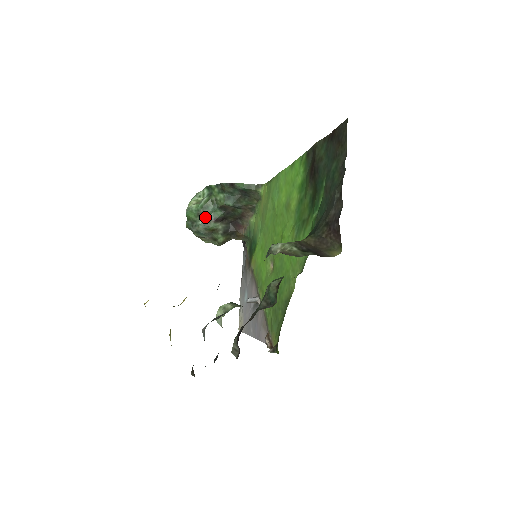
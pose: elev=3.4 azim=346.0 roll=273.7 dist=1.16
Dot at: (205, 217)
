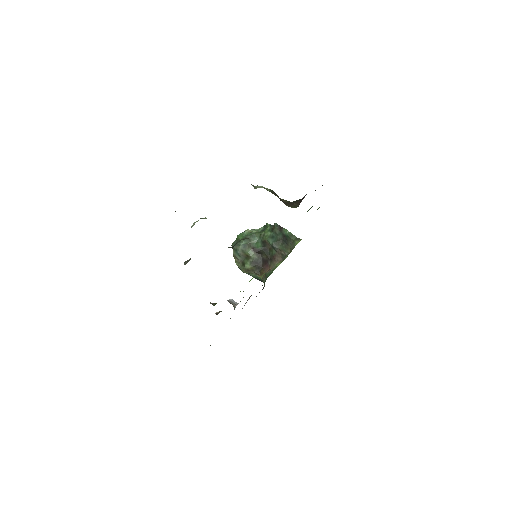
Dot at: (248, 242)
